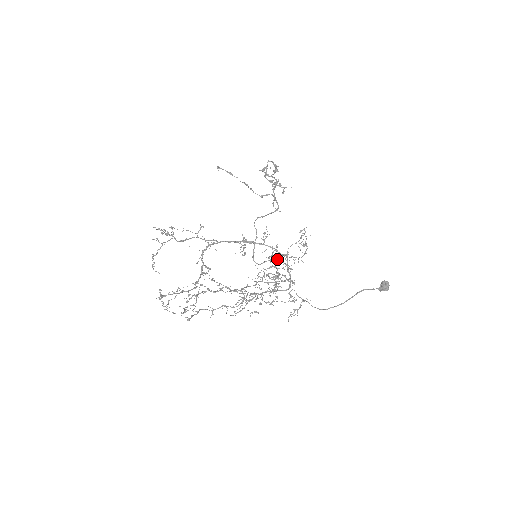
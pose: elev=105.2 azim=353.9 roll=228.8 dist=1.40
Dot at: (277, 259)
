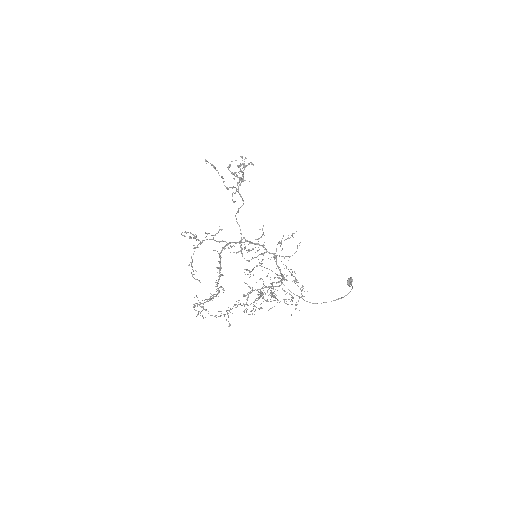
Dot at: occluded
